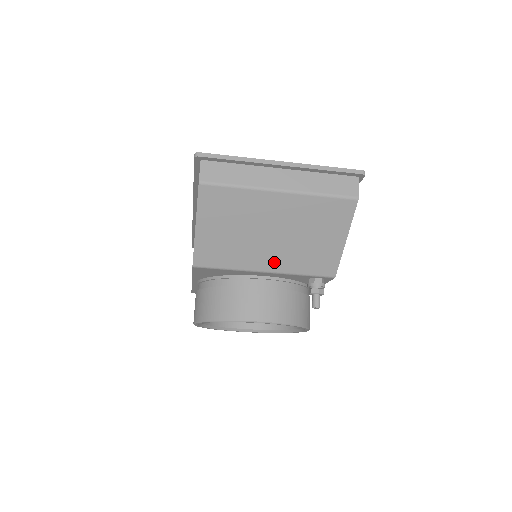
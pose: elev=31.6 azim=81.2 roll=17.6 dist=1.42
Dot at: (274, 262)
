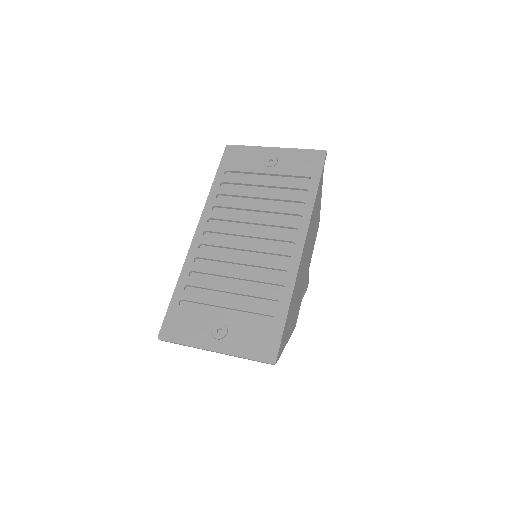
Dot at: occluded
